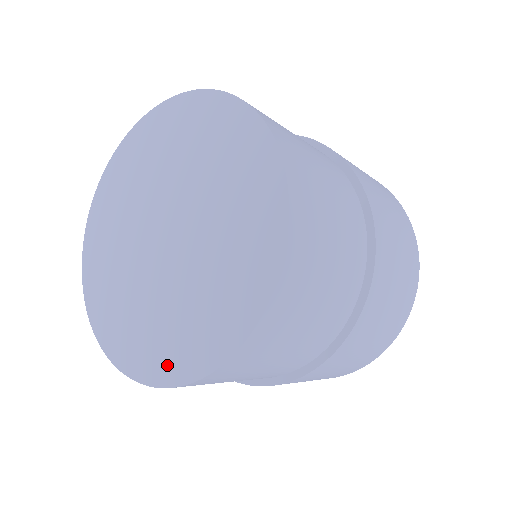
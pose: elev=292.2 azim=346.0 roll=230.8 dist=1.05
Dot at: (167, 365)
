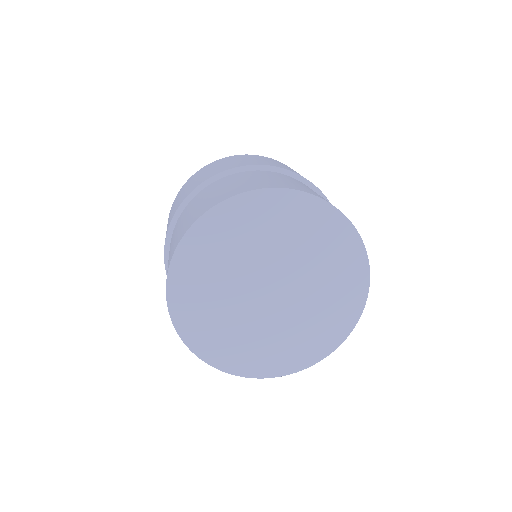
Dot at: (289, 363)
